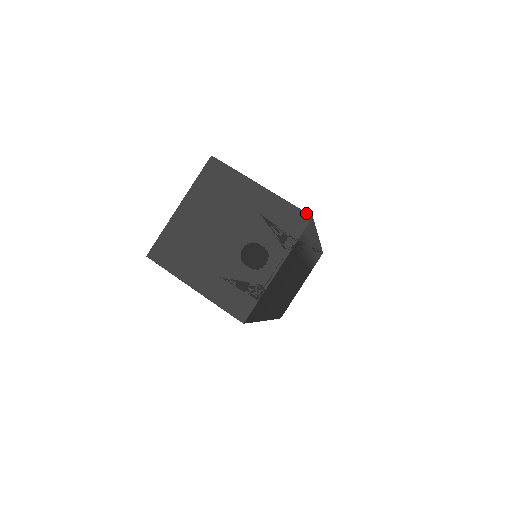
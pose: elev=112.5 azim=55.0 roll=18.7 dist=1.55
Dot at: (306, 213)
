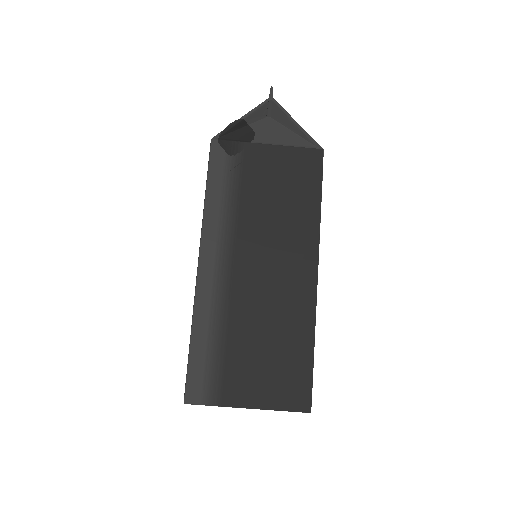
Dot at: occluded
